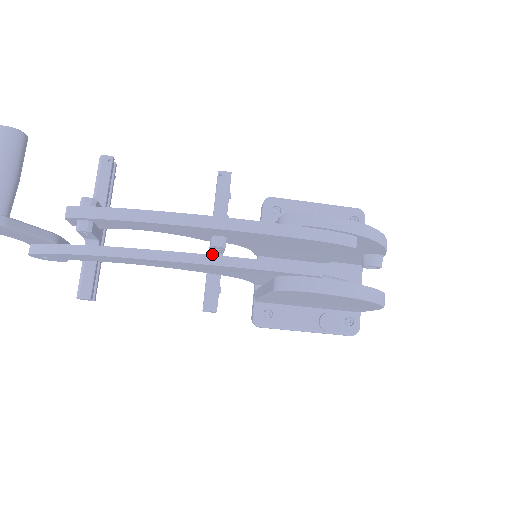
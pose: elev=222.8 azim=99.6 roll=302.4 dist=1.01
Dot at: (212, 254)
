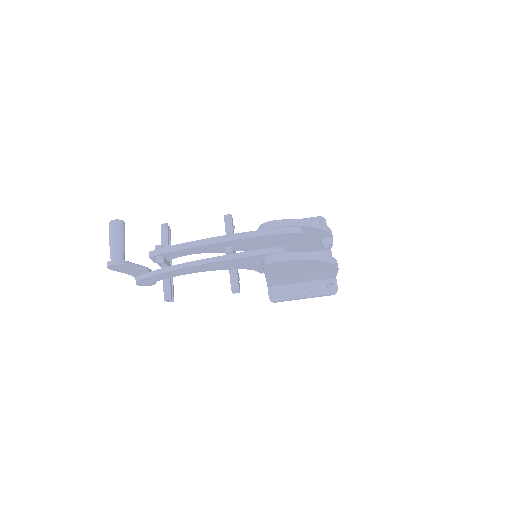
Dot at: occluded
